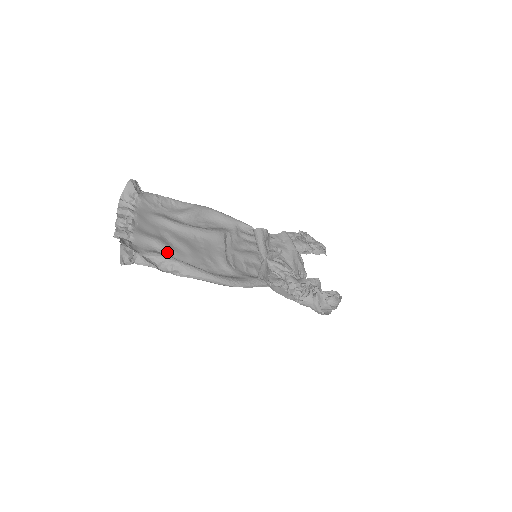
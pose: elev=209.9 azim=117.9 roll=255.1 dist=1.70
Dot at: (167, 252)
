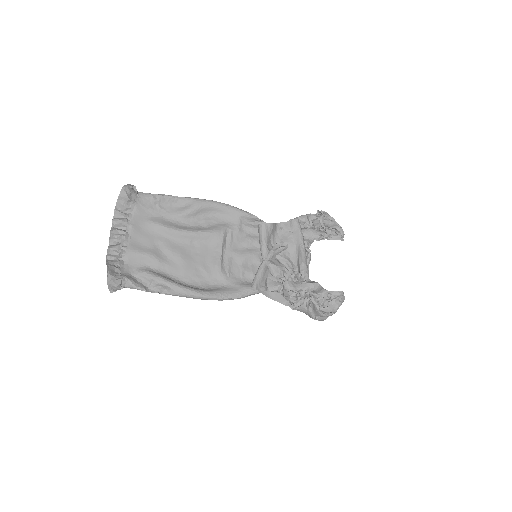
Dot at: (159, 267)
